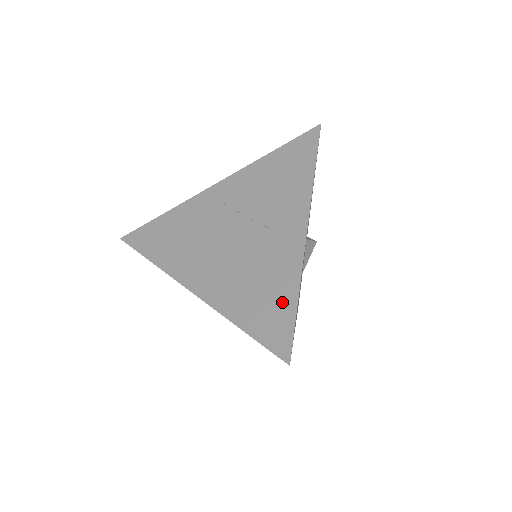
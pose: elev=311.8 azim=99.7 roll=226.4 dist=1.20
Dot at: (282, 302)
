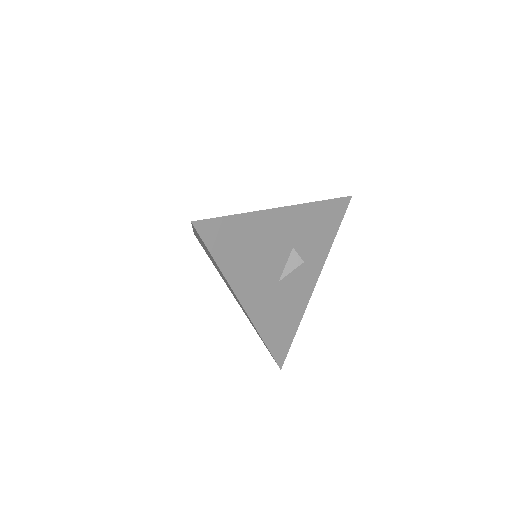
Dot at: occluded
